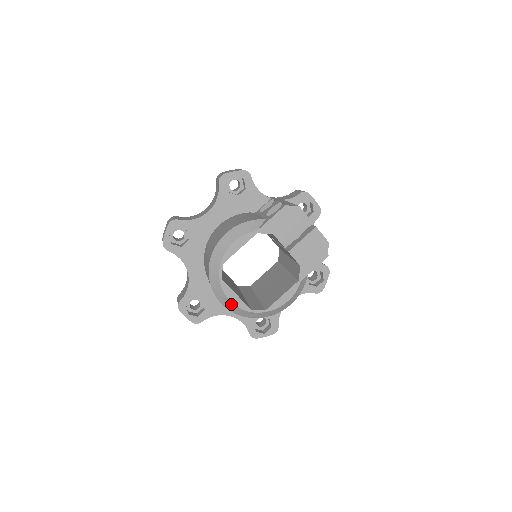
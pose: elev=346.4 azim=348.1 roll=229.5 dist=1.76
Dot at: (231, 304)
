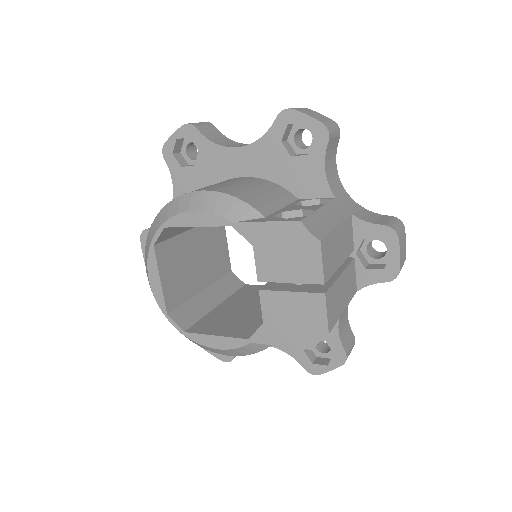
Dot at: (150, 285)
